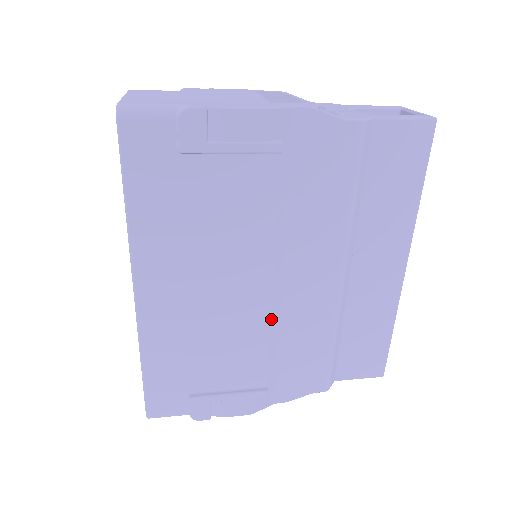
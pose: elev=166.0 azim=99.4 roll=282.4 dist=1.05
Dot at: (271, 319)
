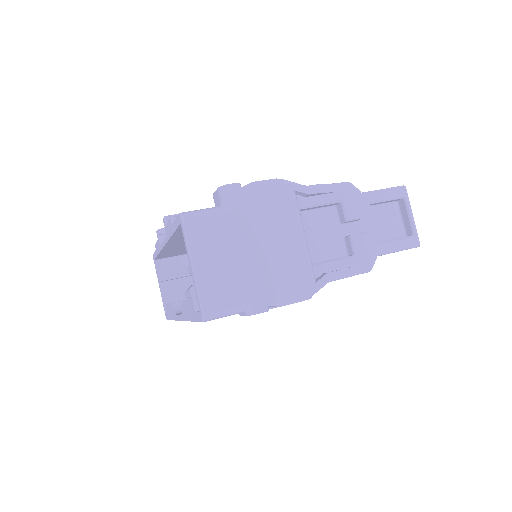
Dot at: occluded
